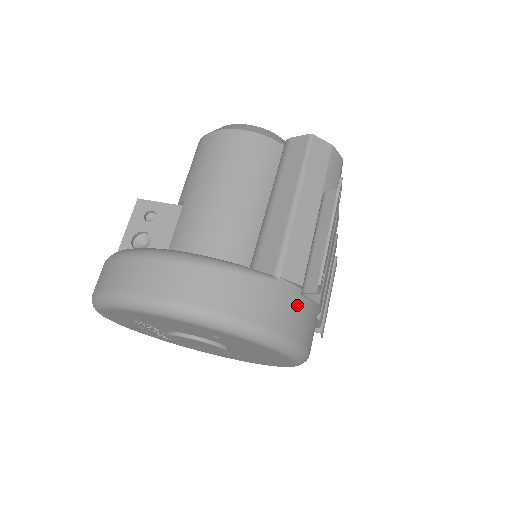
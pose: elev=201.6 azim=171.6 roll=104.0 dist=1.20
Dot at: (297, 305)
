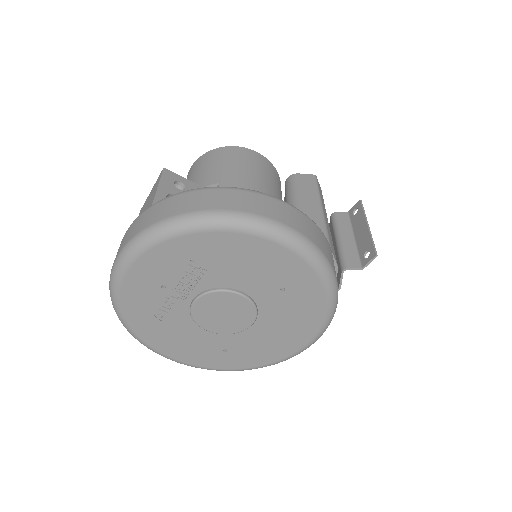
Dot at: occluded
